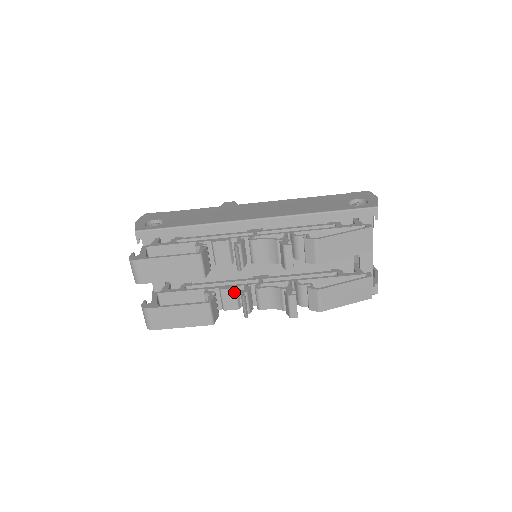
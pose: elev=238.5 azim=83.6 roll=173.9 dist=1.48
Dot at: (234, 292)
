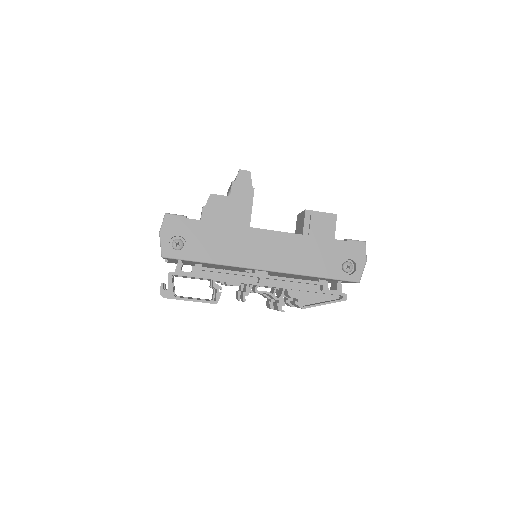
Dot at: occluded
